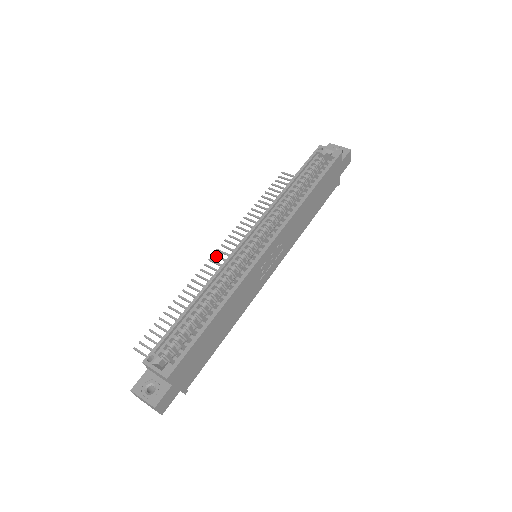
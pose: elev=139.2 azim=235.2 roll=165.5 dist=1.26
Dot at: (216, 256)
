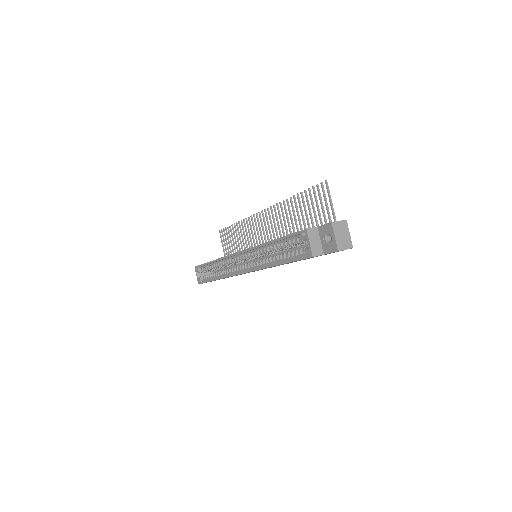
Dot at: (259, 216)
